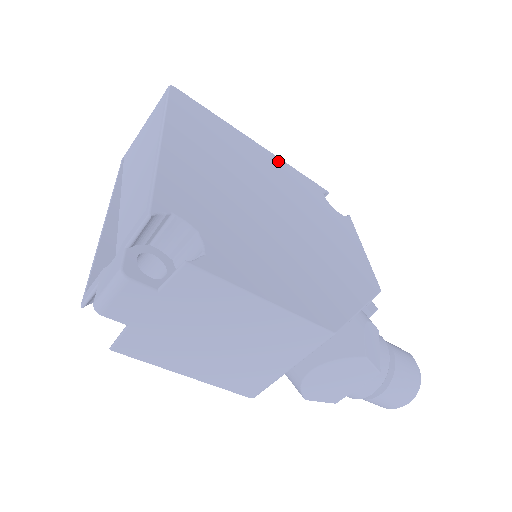
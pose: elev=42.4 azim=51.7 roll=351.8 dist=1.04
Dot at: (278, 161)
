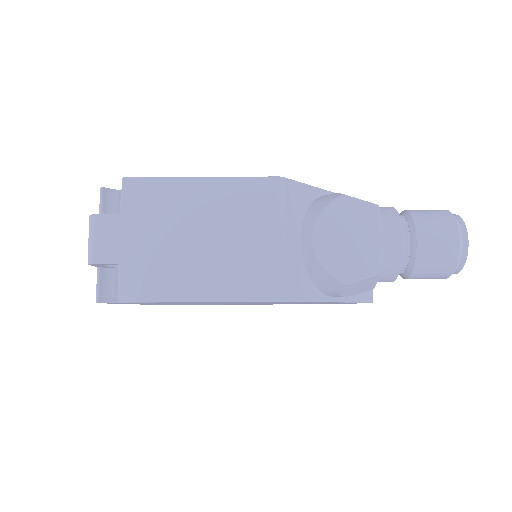
Dot at: occluded
